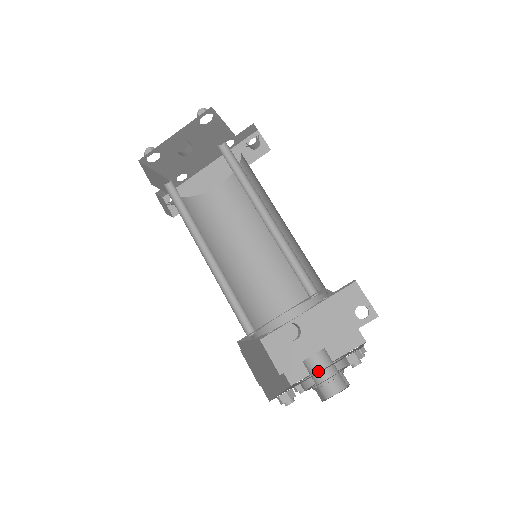
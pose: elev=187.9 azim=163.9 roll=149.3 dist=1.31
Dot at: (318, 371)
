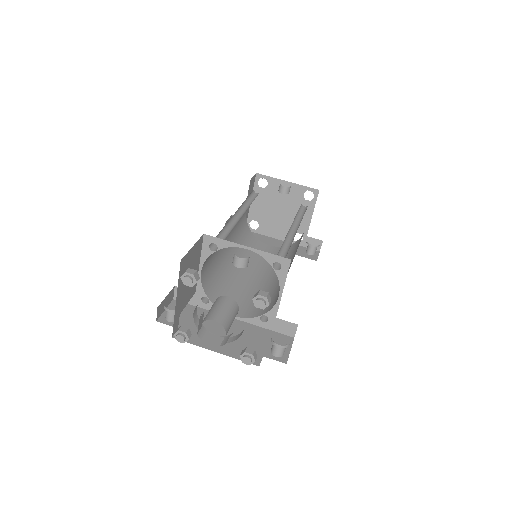
Dot at: (222, 304)
